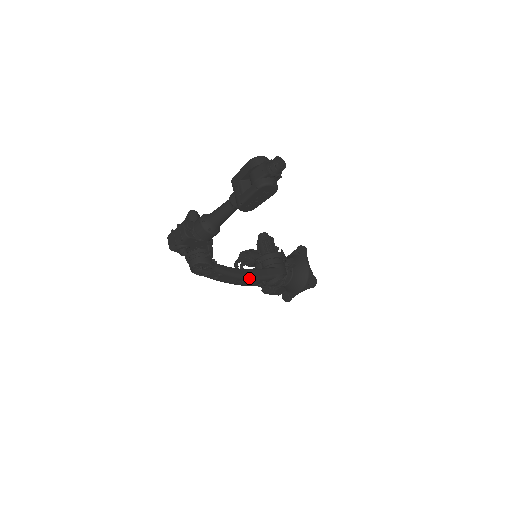
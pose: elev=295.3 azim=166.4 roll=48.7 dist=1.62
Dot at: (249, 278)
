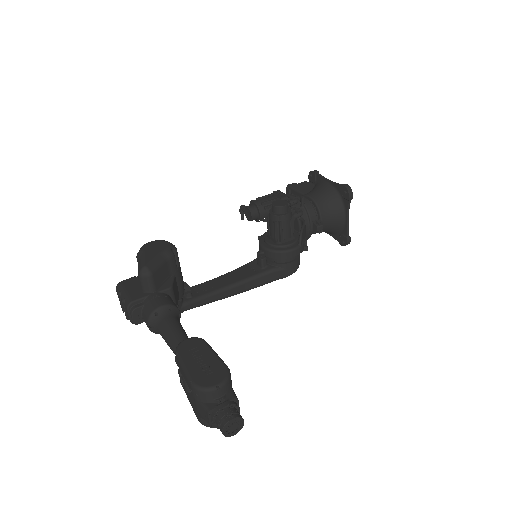
Dot at: occluded
